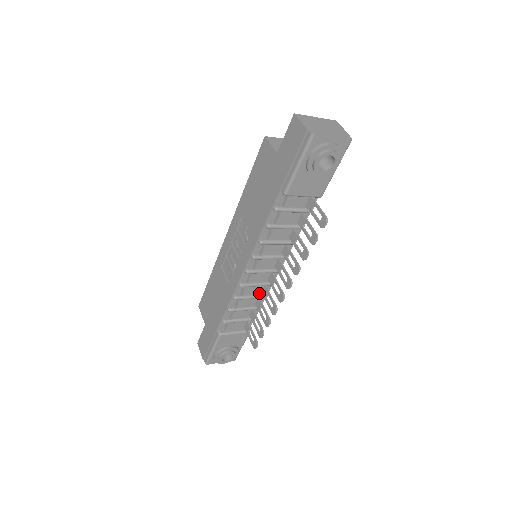
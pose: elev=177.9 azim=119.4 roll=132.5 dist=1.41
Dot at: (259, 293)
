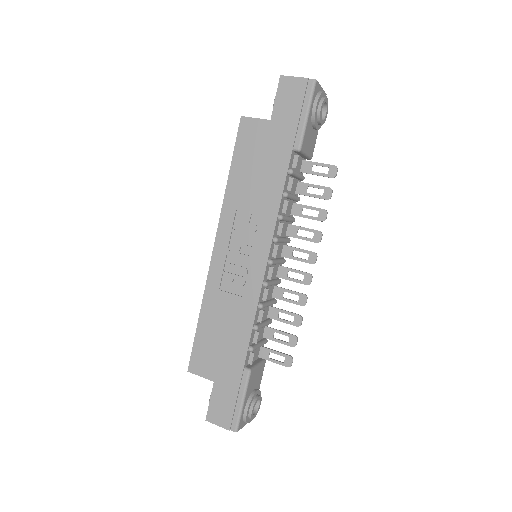
Dot at: (270, 299)
